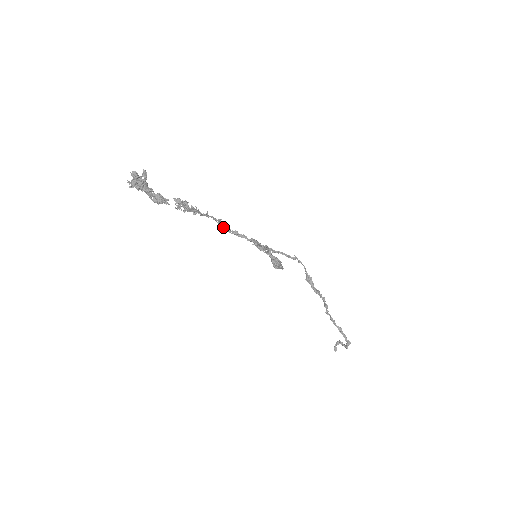
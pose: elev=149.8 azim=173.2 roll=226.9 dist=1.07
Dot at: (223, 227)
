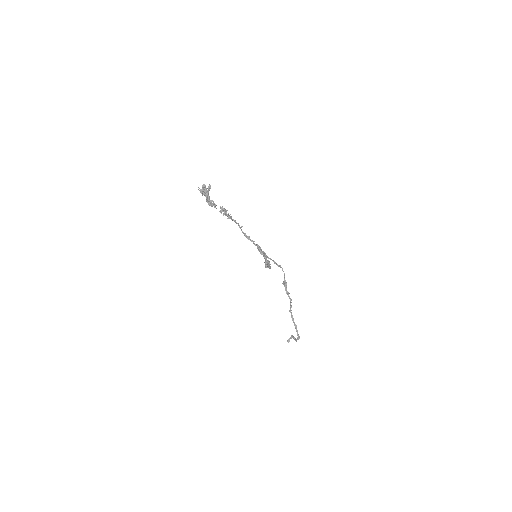
Dot at: (242, 231)
